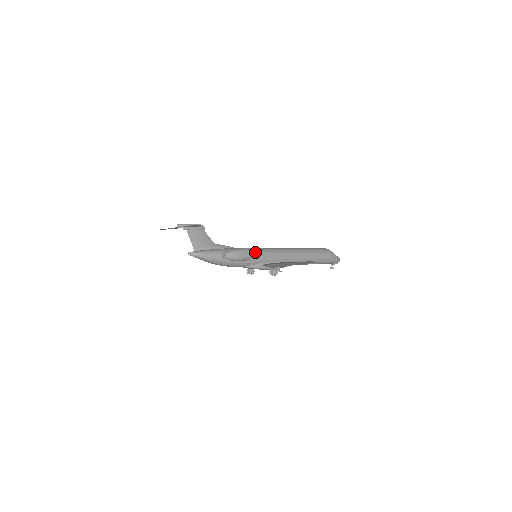
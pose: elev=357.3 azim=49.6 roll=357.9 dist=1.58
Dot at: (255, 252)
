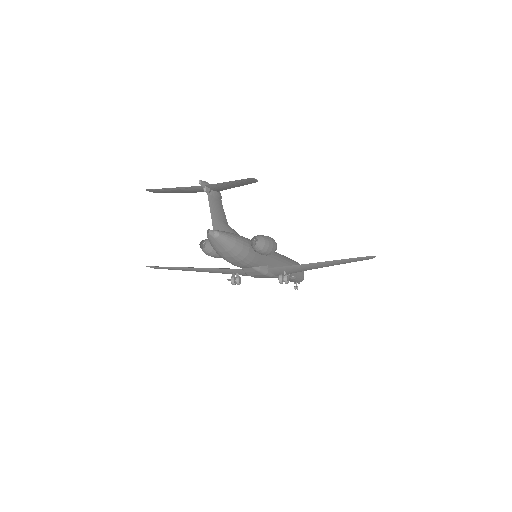
Dot at: occluded
